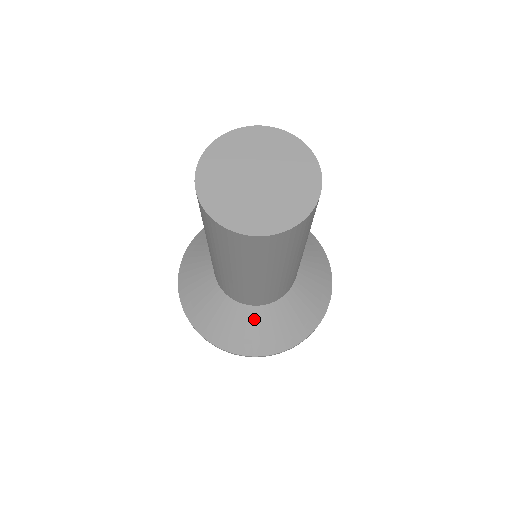
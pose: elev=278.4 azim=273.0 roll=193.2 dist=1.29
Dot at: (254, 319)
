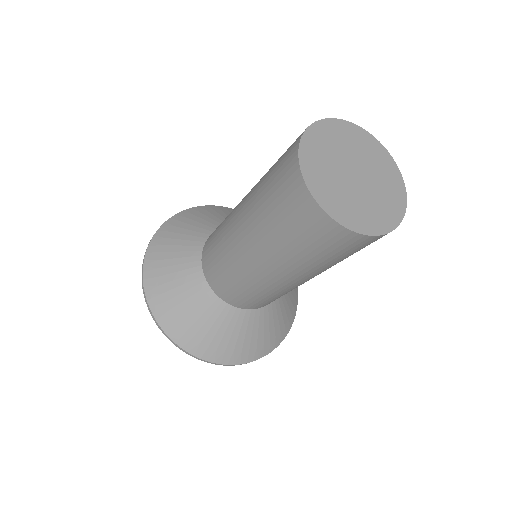
Dot at: (231, 322)
